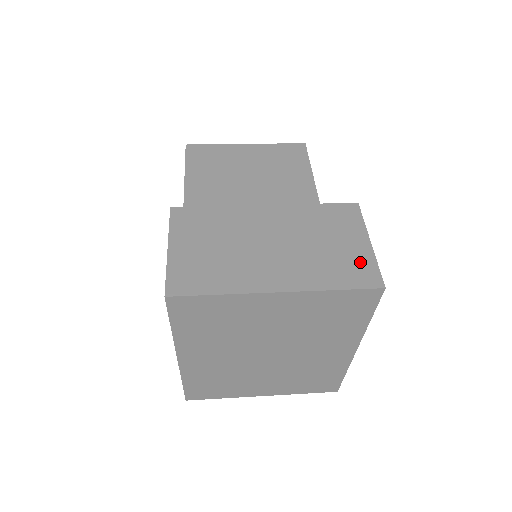
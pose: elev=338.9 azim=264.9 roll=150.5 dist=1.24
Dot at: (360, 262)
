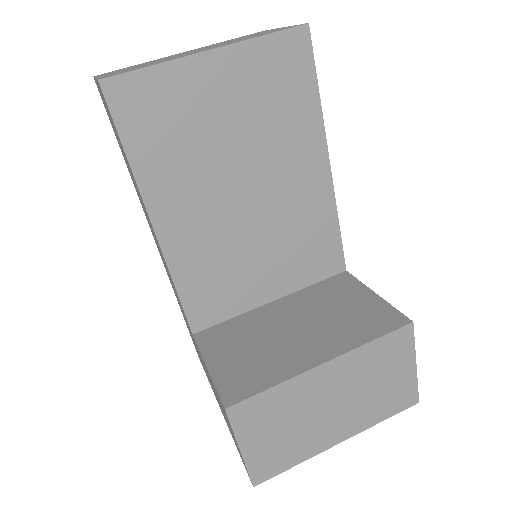
Dot at: (405, 389)
